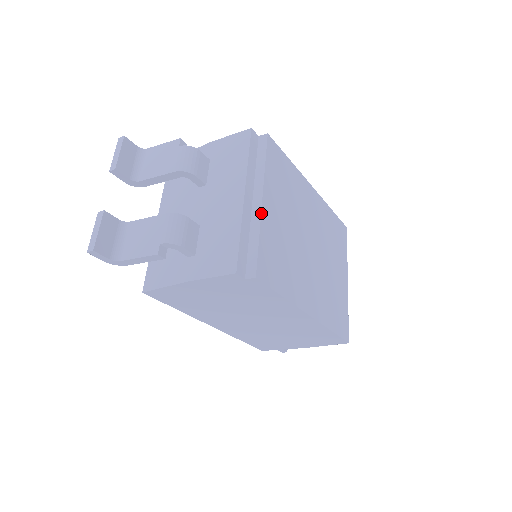
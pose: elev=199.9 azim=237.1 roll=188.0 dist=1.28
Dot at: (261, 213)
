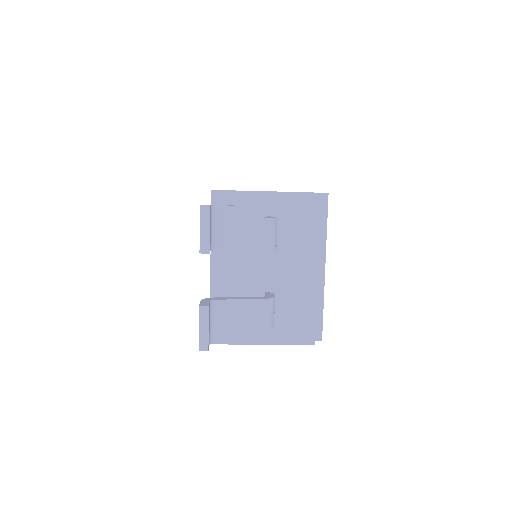
Dot at: (324, 282)
